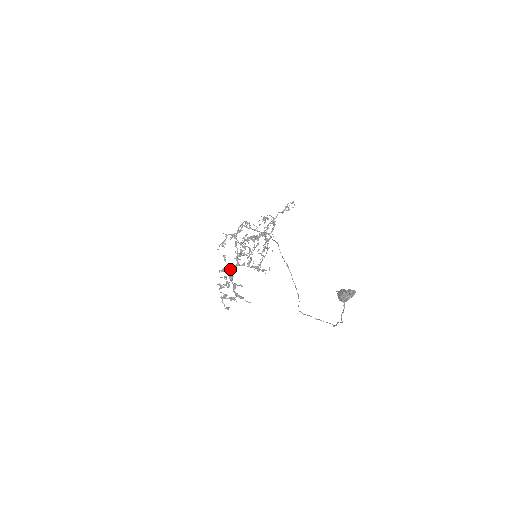
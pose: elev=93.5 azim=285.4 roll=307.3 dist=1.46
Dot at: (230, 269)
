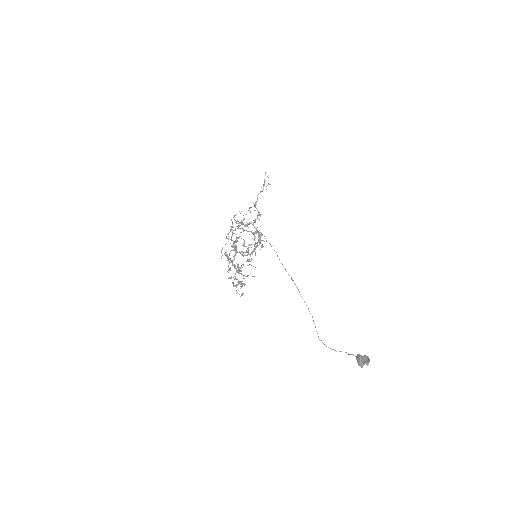
Dot at: occluded
